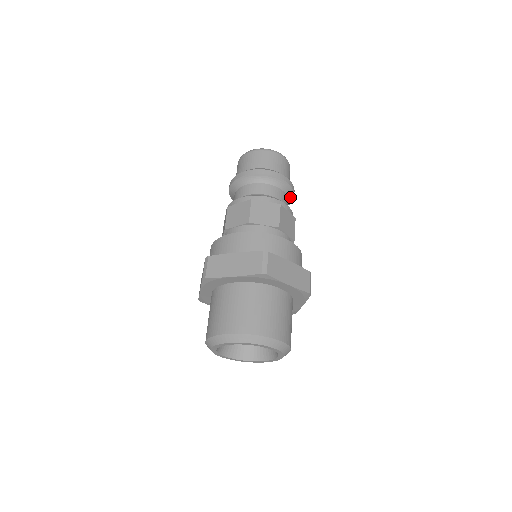
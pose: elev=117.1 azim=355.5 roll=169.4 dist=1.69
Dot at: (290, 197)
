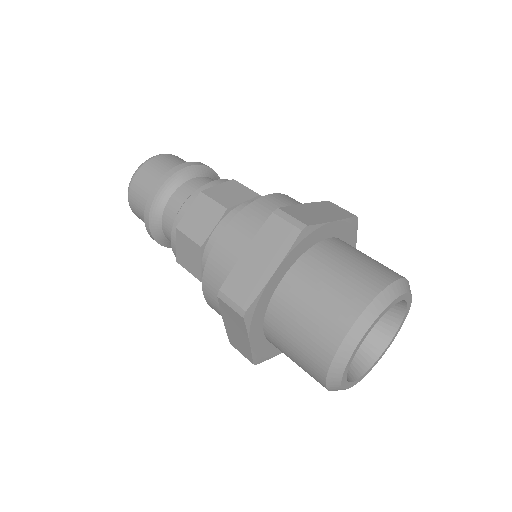
Dot at: occluded
